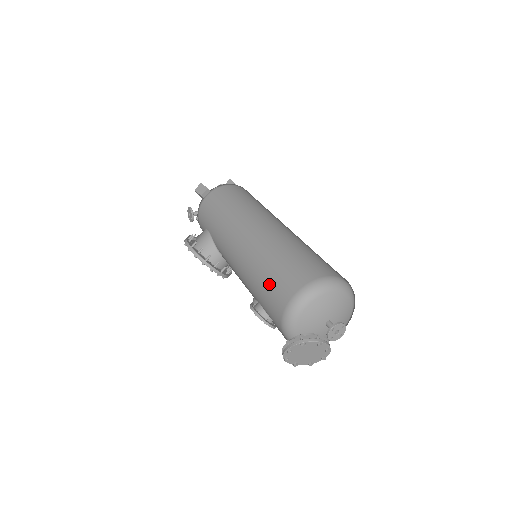
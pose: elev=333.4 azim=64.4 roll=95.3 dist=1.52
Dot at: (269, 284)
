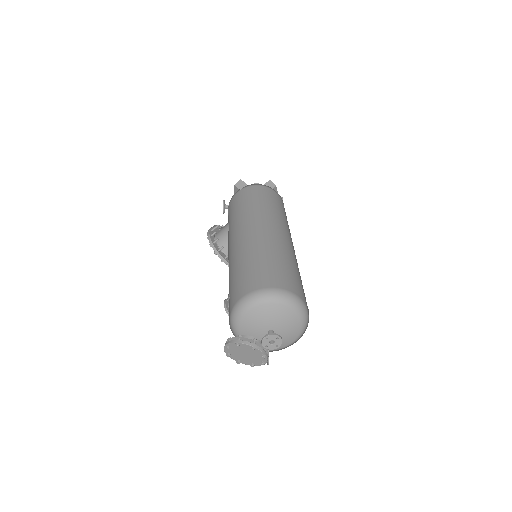
Dot at: (233, 283)
